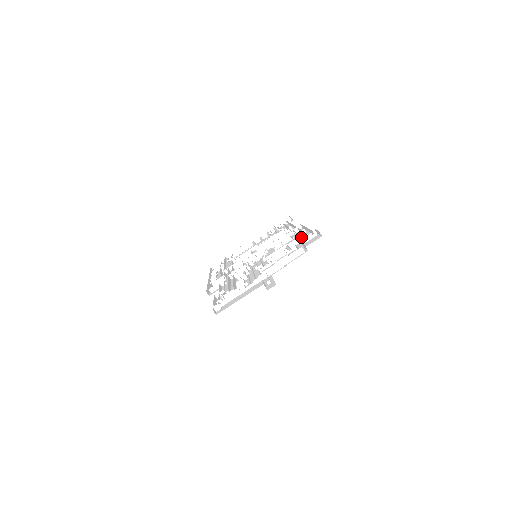
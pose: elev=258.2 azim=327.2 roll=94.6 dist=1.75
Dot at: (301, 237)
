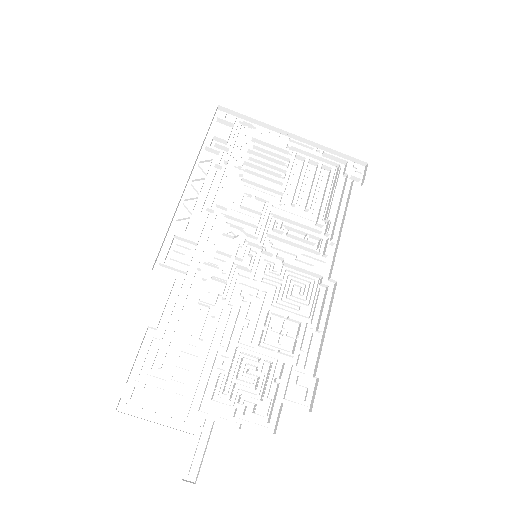
Dot at: (298, 371)
